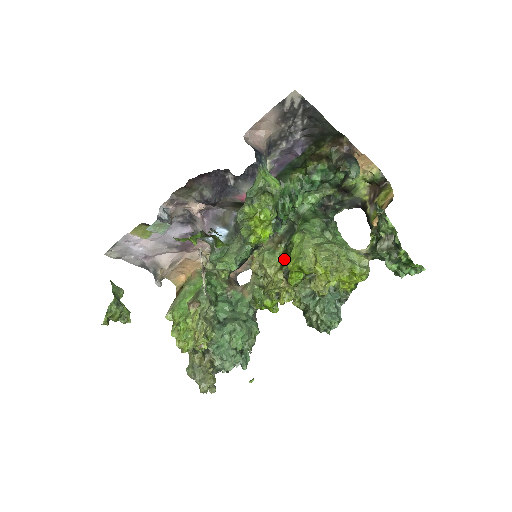
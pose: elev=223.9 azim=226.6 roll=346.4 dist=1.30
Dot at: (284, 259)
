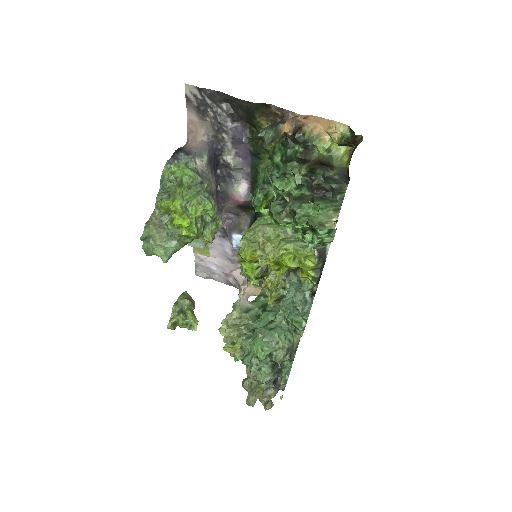
Dot at: occluded
